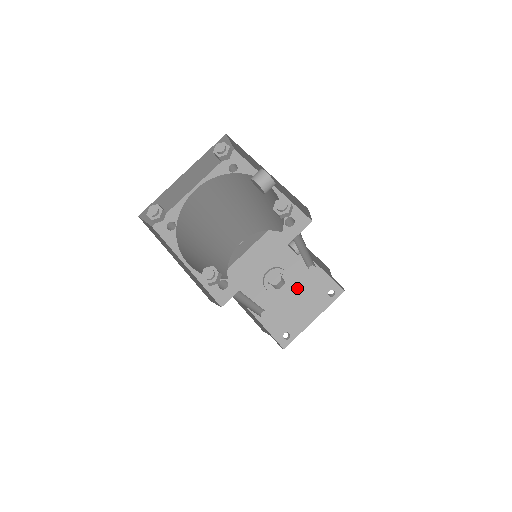
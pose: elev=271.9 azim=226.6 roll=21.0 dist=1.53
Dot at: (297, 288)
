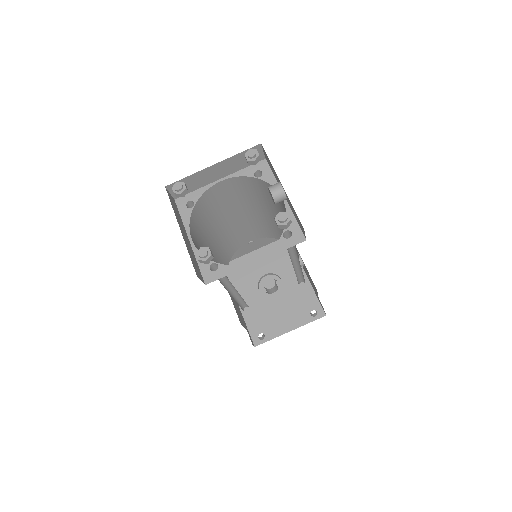
Dot at: (286, 298)
